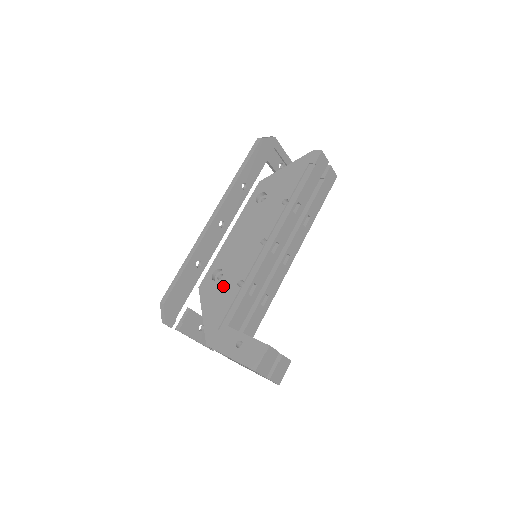
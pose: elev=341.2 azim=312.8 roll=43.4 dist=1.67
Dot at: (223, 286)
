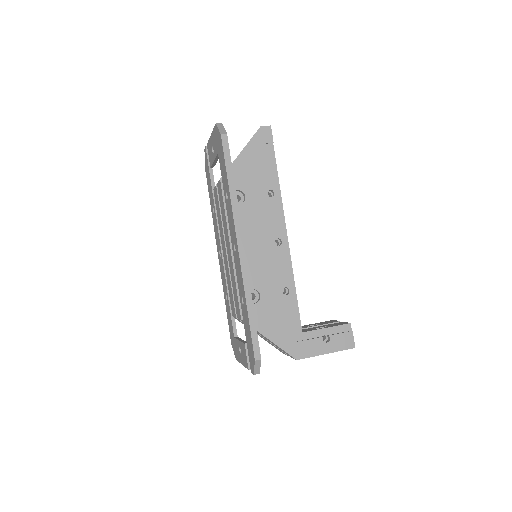
Dot at: (270, 303)
